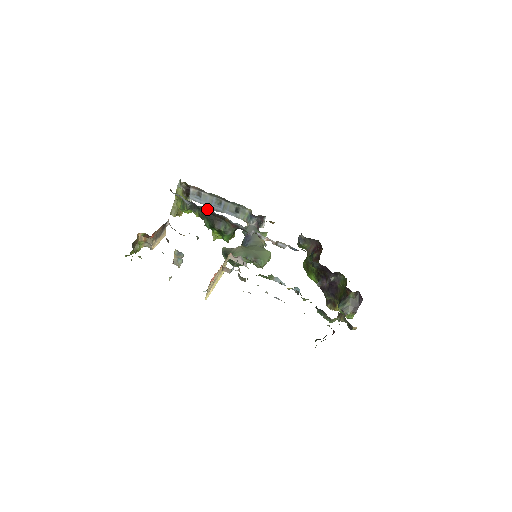
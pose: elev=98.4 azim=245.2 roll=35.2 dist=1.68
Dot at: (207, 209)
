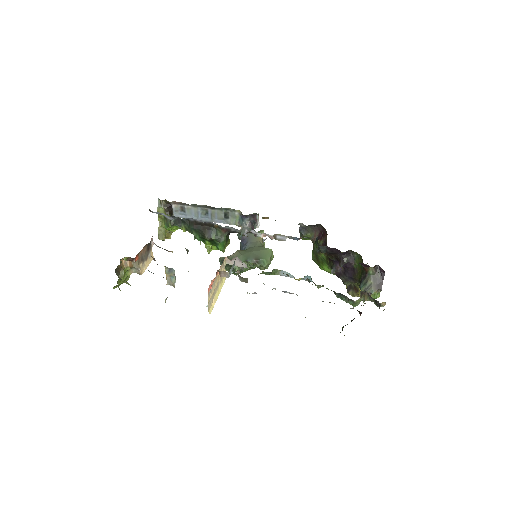
Dot at: (192, 220)
